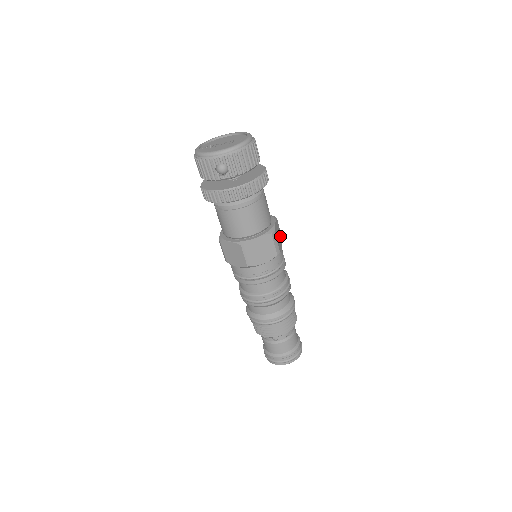
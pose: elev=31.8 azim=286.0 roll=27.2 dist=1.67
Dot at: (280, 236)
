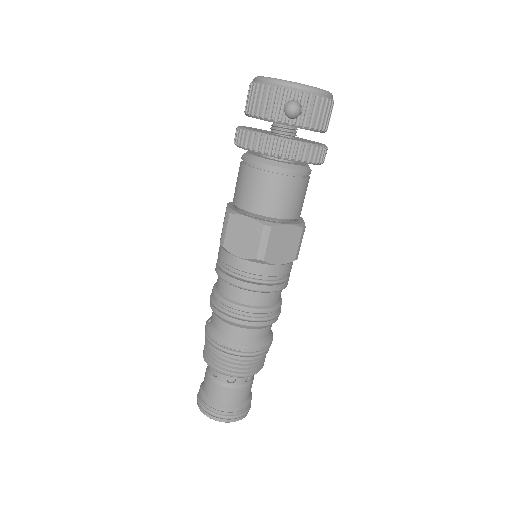
Dot at: occluded
